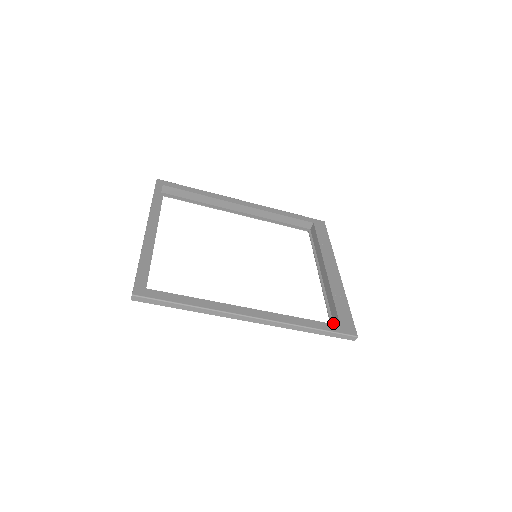
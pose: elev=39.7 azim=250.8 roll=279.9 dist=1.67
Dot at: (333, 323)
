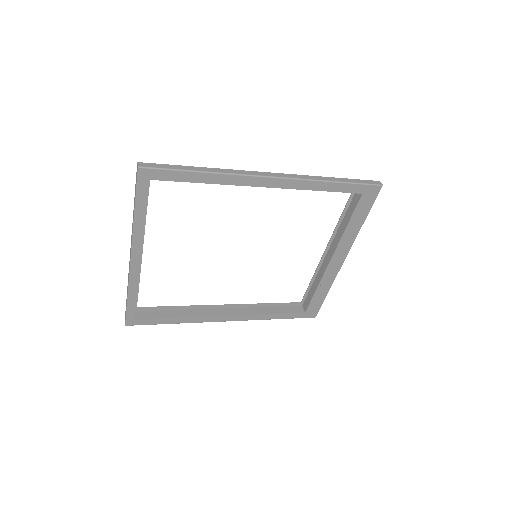
Dot at: (305, 299)
